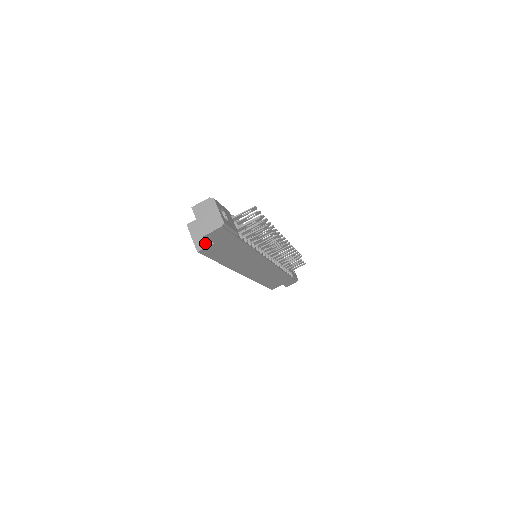
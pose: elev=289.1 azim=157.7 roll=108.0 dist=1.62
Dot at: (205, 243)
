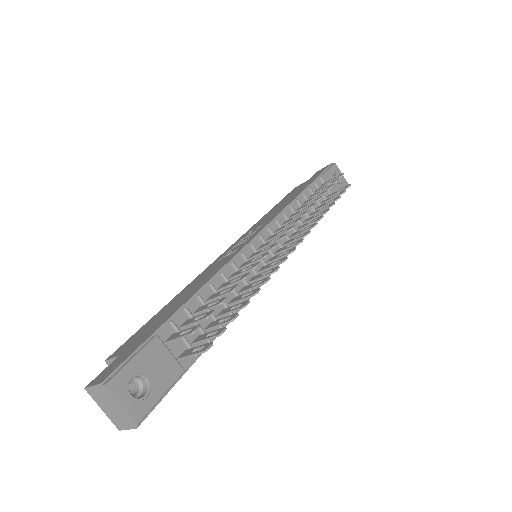
Dot at: occluded
